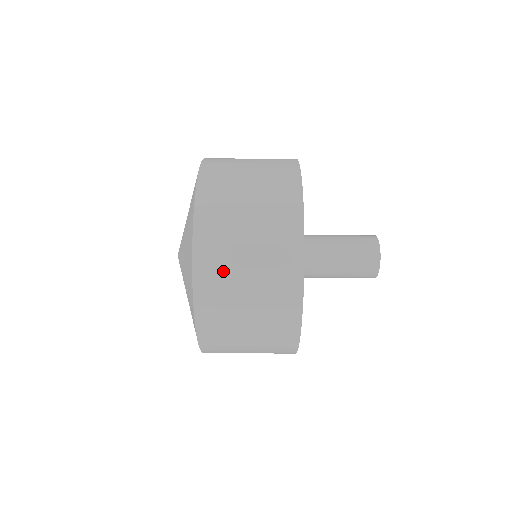
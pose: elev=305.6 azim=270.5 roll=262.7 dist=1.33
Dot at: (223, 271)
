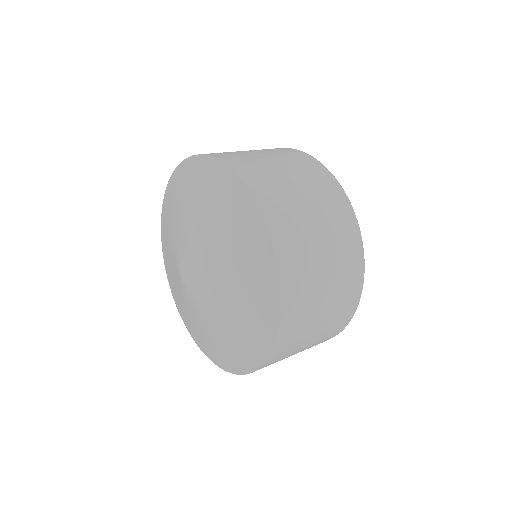
Dot at: (306, 298)
